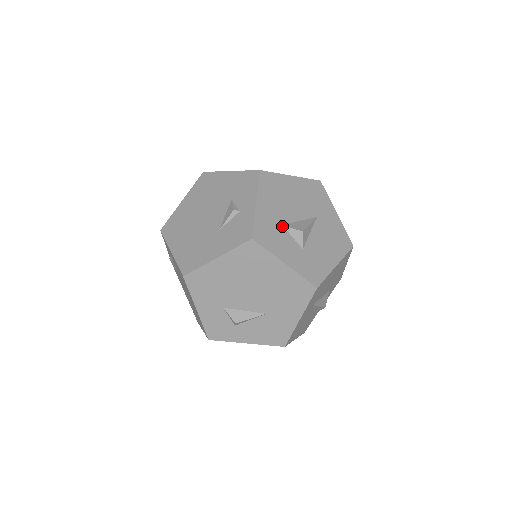
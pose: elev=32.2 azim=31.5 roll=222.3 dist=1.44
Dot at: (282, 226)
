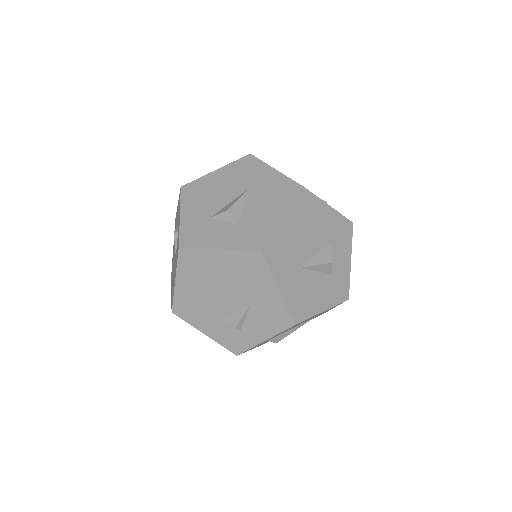
Dot at: (210, 219)
